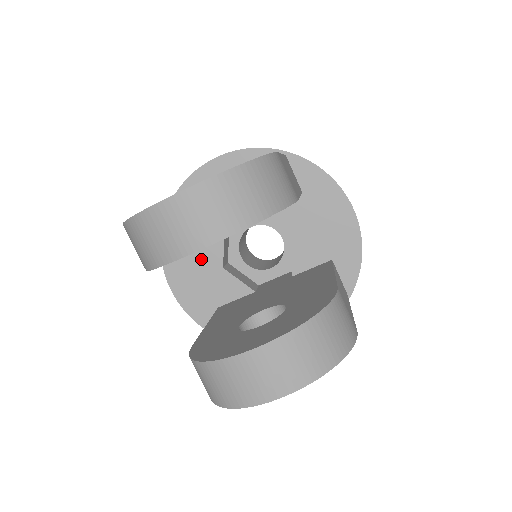
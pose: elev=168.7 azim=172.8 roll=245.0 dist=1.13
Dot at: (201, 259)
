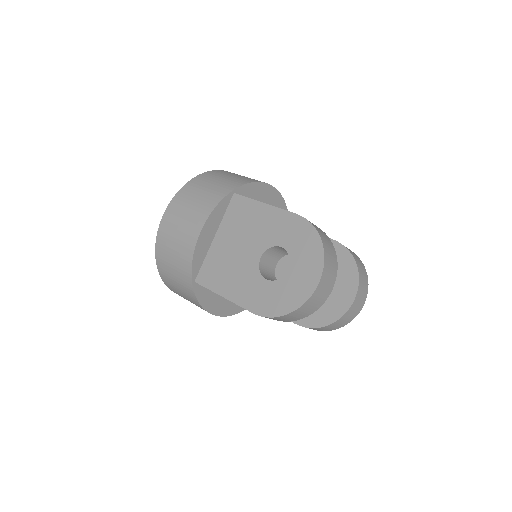
Dot at: occluded
